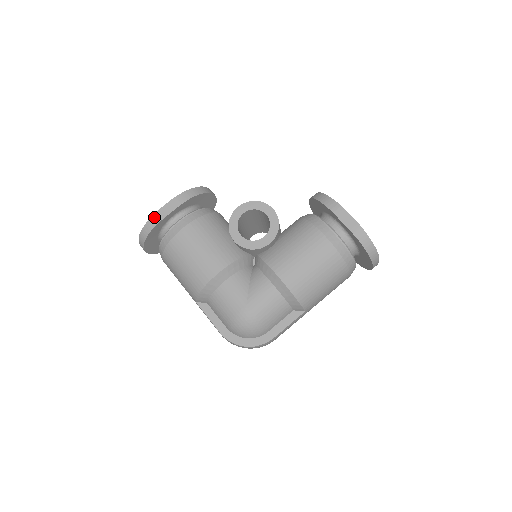
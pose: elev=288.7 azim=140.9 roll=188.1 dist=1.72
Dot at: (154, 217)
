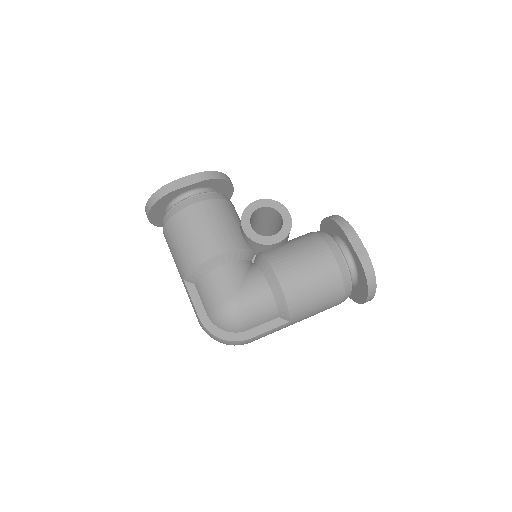
Dot at: (171, 184)
